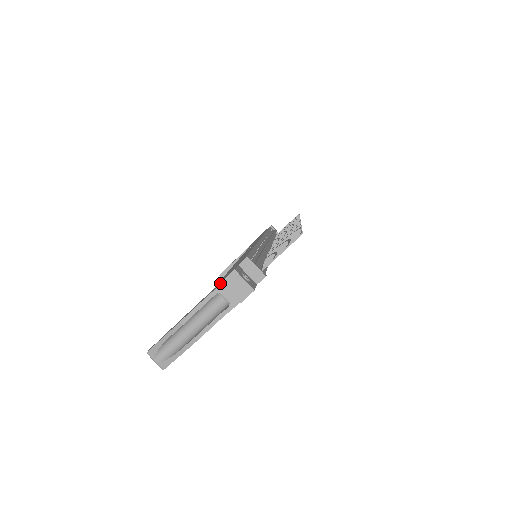
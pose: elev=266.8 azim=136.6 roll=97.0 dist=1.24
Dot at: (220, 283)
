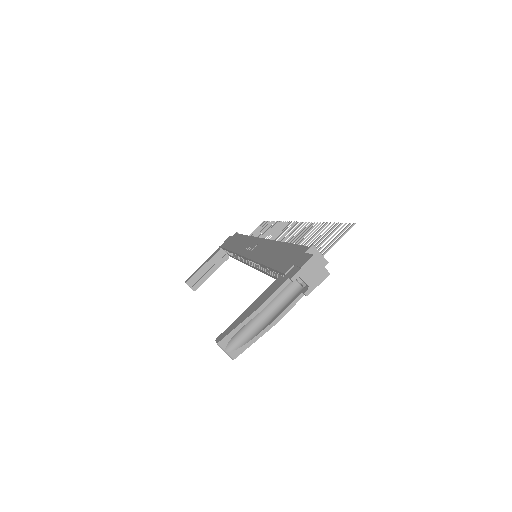
Dot at: (295, 269)
